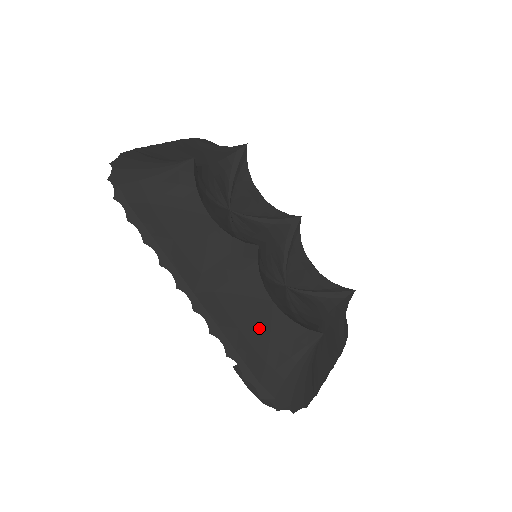
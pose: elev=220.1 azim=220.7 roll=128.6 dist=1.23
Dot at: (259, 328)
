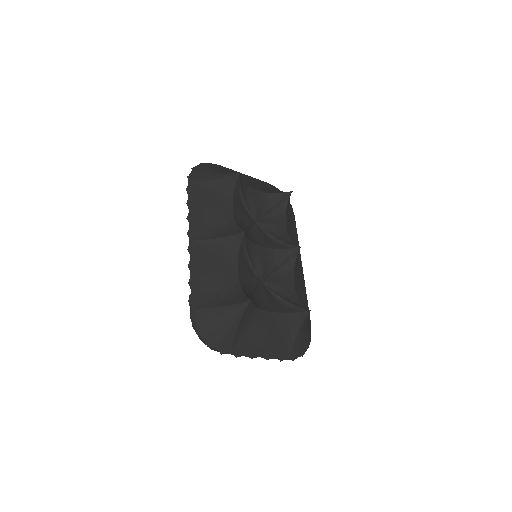
Dot at: (218, 280)
